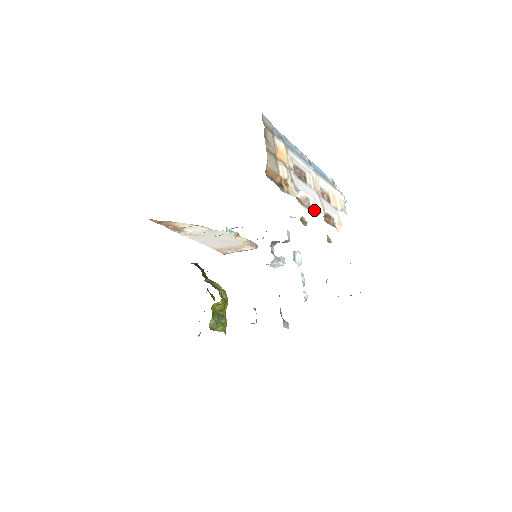
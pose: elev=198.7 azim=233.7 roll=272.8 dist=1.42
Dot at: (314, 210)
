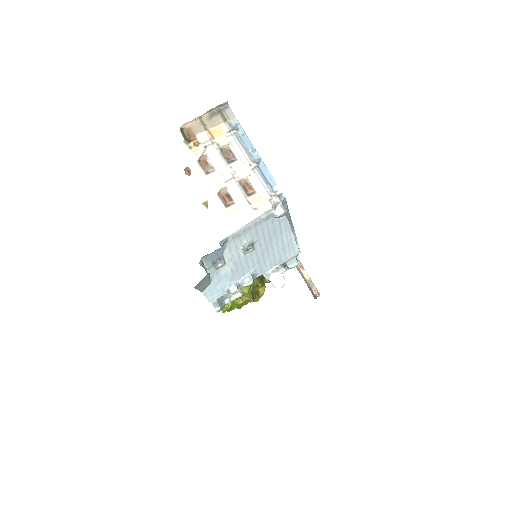
Dot at: (210, 177)
